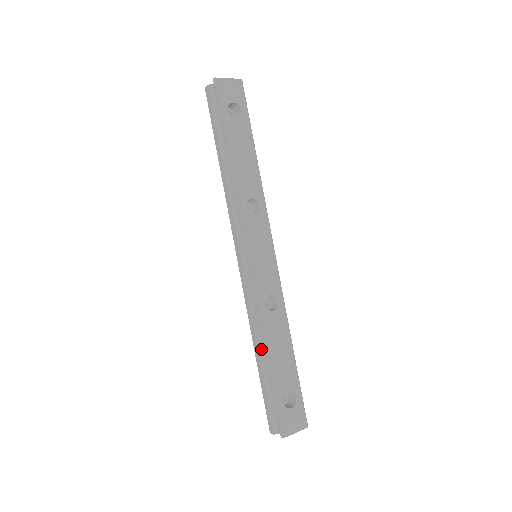
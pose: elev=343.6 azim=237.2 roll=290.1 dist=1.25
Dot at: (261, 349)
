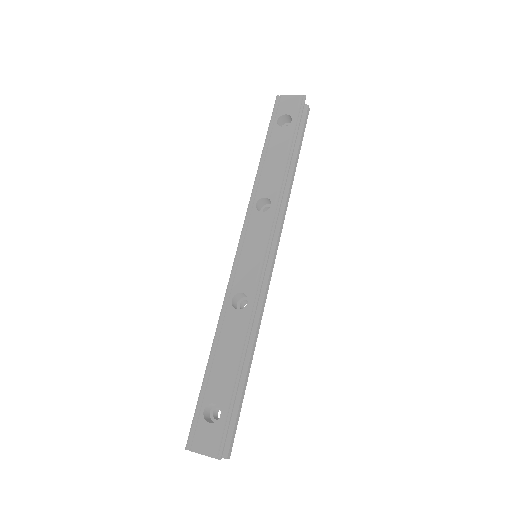
Dot at: occluded
